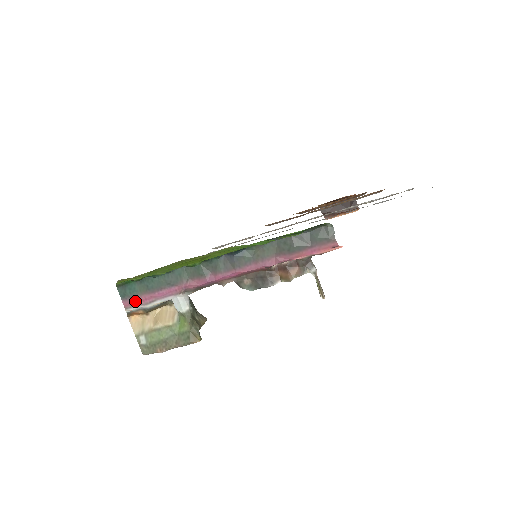
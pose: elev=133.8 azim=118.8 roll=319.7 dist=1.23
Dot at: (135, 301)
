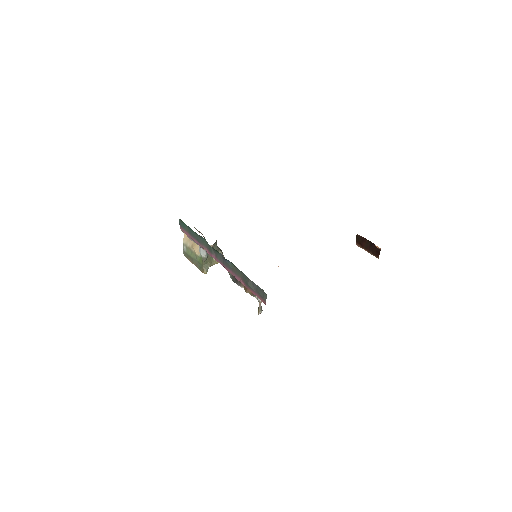
Dot at: (184, 232)
